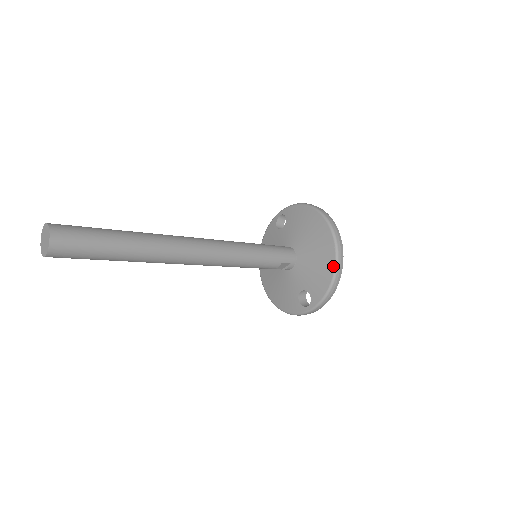
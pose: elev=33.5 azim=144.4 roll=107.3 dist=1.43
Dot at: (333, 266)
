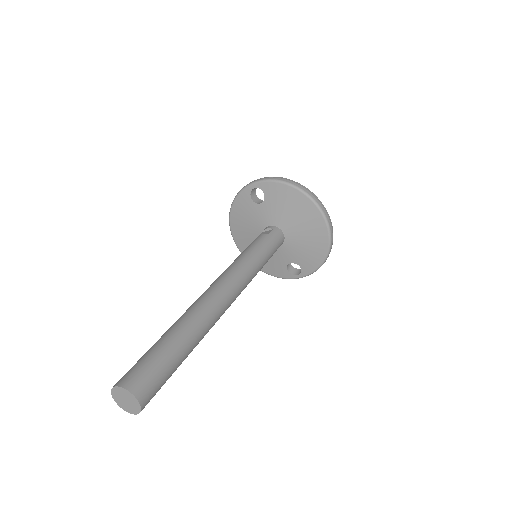
Dot at: (326, 248)
